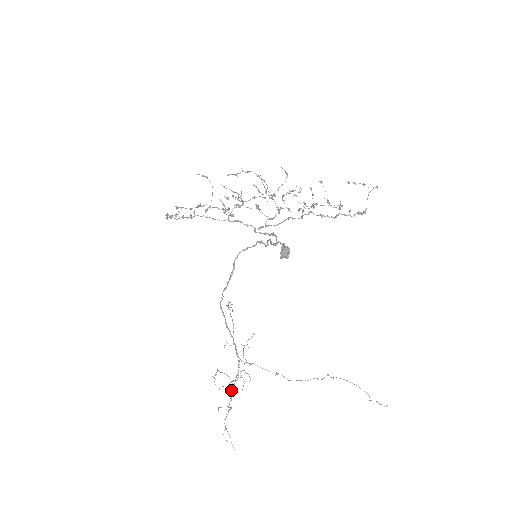
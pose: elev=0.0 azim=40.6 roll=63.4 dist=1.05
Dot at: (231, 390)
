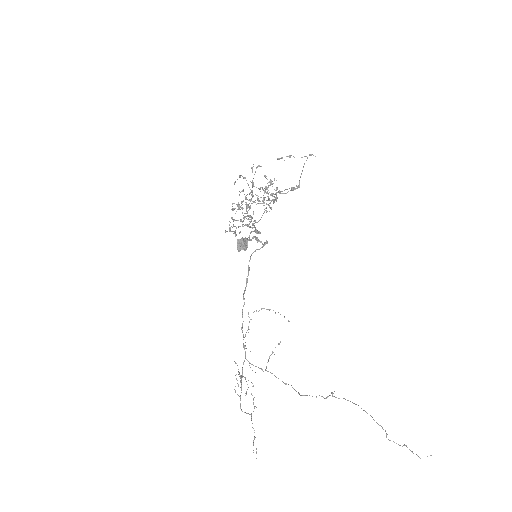
Dot at: (235, 391)
